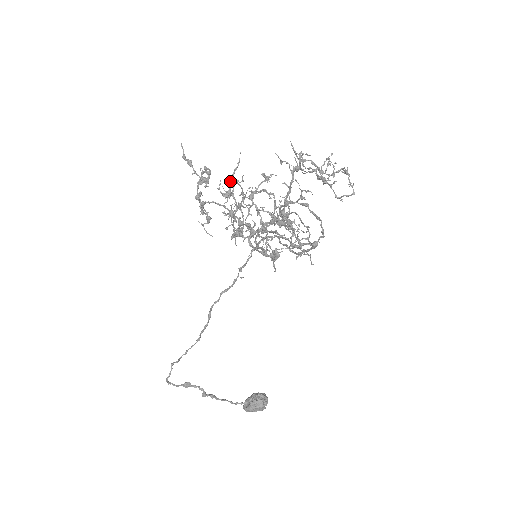
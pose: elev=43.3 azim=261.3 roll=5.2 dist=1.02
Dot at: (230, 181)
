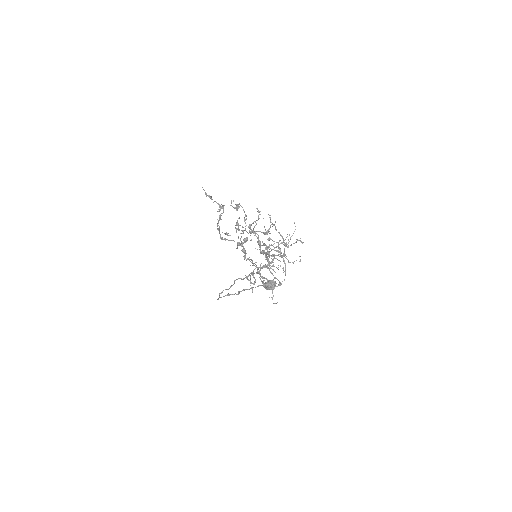
Dot at: (235, 225)
